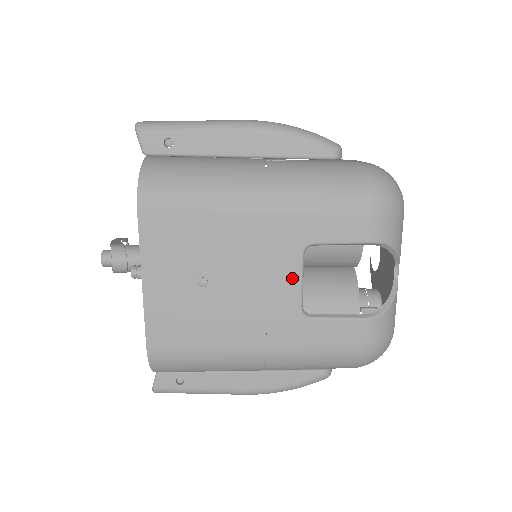
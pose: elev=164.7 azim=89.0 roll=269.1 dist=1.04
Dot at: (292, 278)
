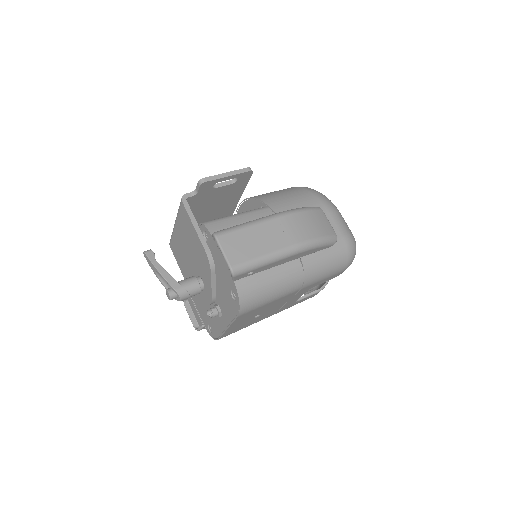
Dot at: (298, 297)
